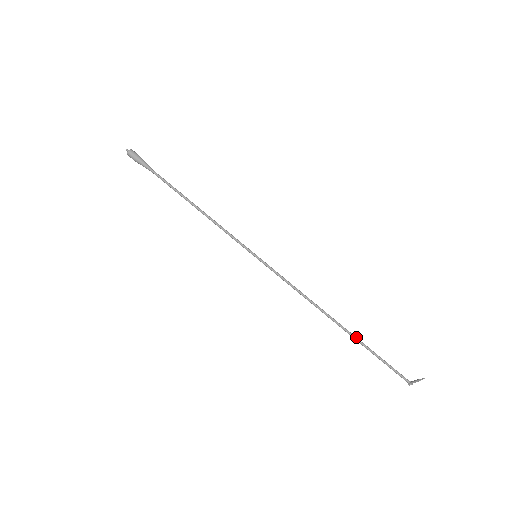
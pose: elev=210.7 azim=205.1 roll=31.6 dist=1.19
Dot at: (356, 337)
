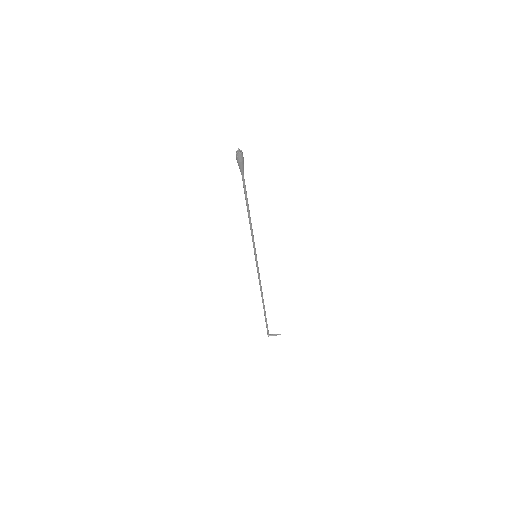
Dot at: (265, 311)
